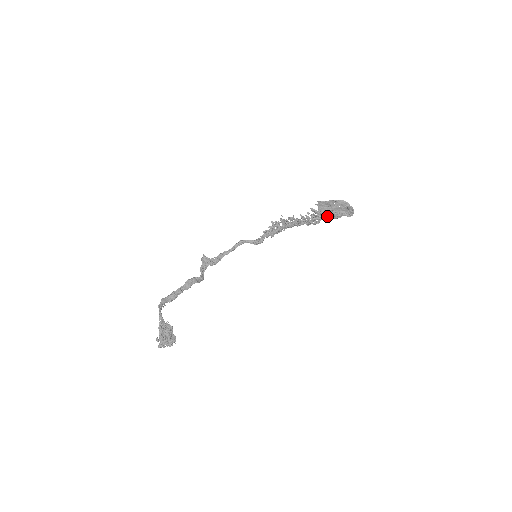
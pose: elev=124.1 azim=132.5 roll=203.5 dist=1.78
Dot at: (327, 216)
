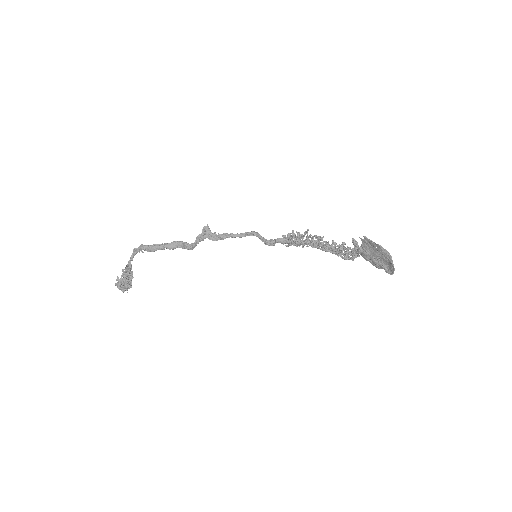
Dot at: (366, 258)
